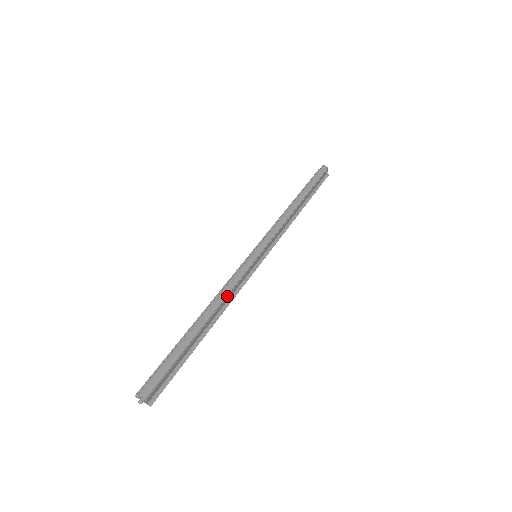
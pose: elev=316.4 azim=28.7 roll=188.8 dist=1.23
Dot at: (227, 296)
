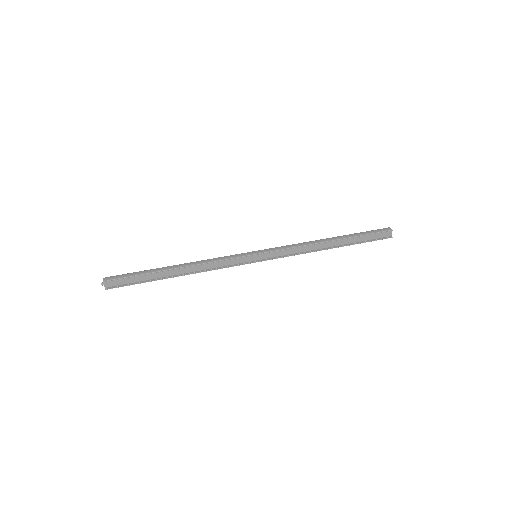
Dot at: (205, 264)
